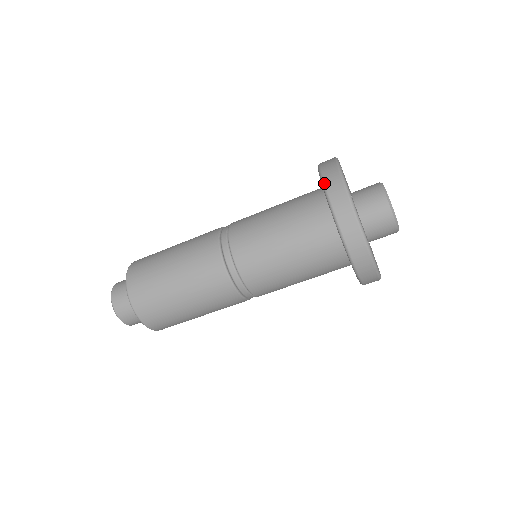
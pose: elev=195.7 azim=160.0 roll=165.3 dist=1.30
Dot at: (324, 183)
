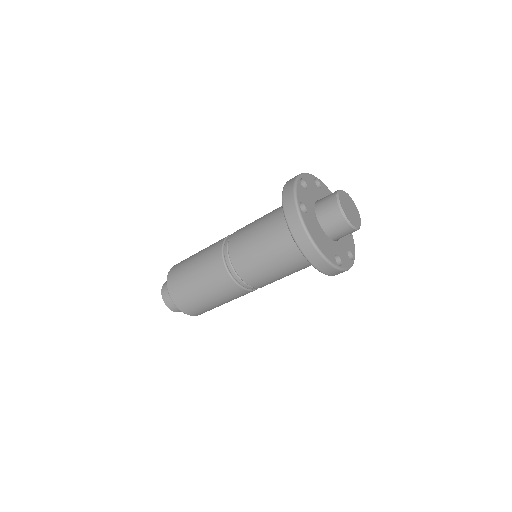
Dot at: occluded
